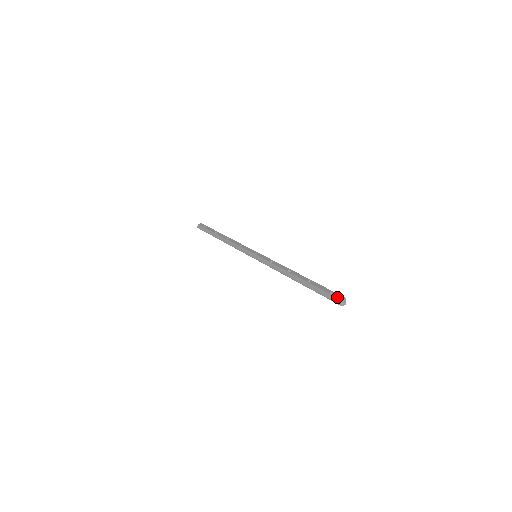
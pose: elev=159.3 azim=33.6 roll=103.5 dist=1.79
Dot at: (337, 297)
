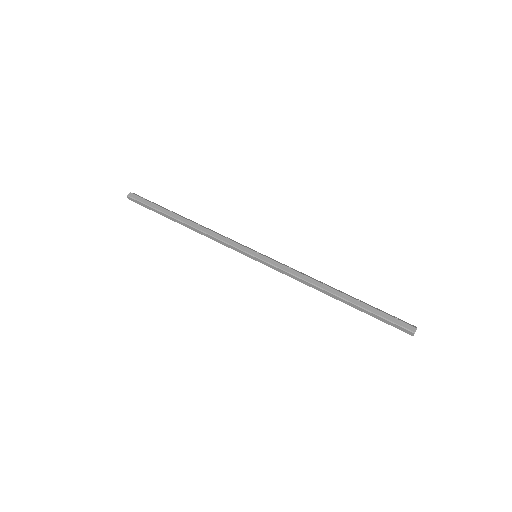
Dot at: (409, 324)
